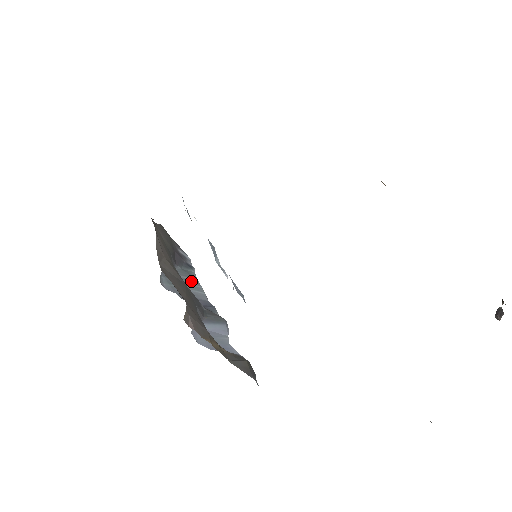
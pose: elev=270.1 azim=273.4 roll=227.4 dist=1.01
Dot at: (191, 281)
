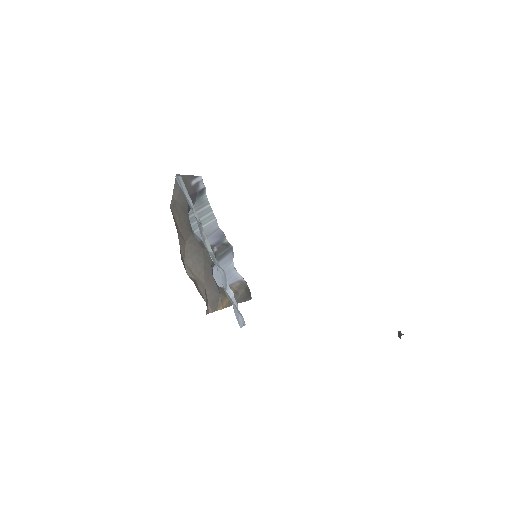
Dot at: (204, 211)
